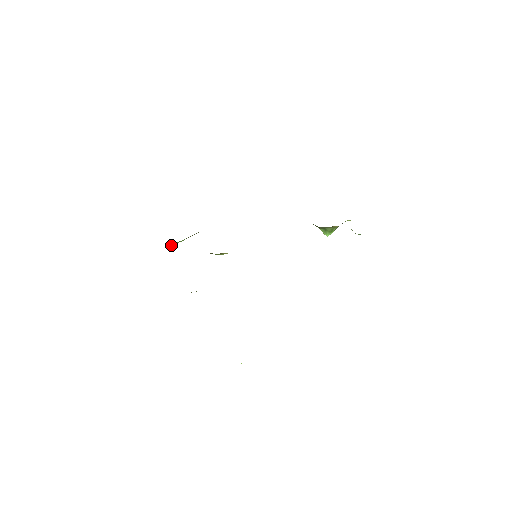
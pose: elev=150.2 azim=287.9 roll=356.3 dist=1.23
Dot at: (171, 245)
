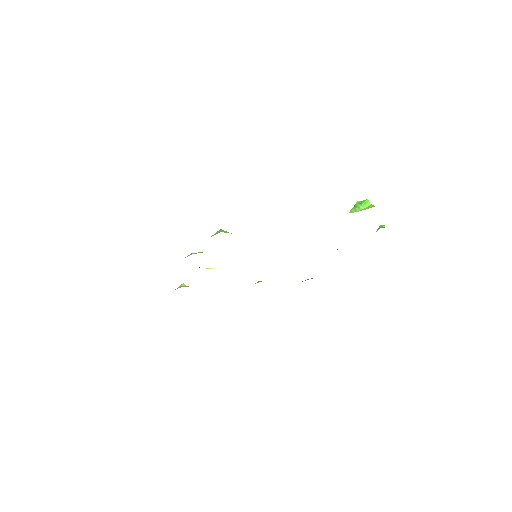
Dot at: occluded
